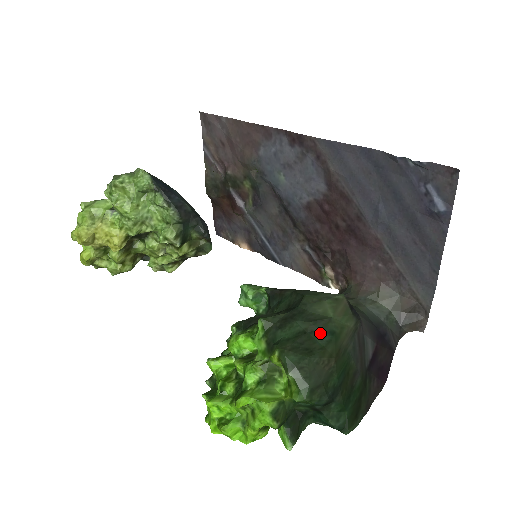
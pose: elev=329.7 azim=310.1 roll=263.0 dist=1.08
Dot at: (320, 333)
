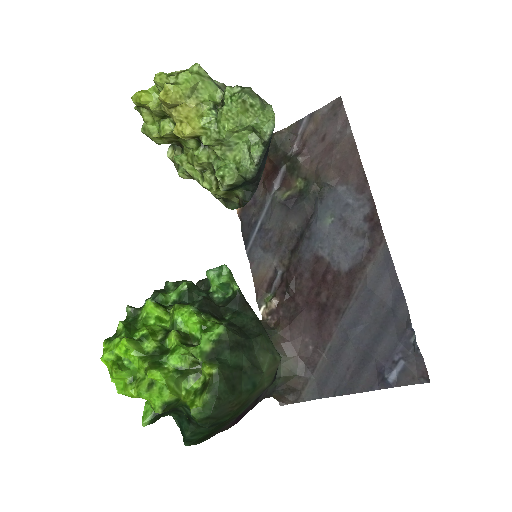
Dot at: (249, 379)
